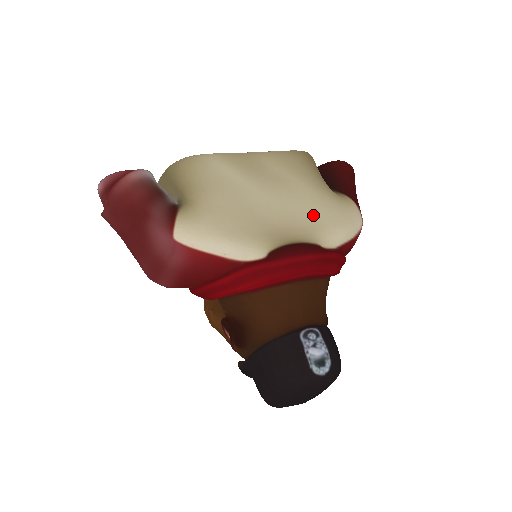
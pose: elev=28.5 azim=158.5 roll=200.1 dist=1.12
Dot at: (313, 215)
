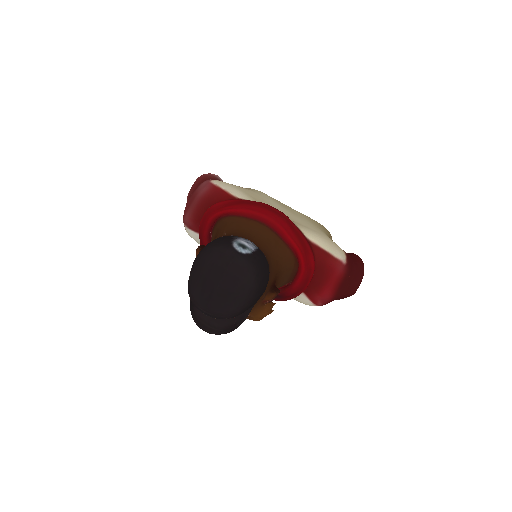
Dot at: (303, 224)
